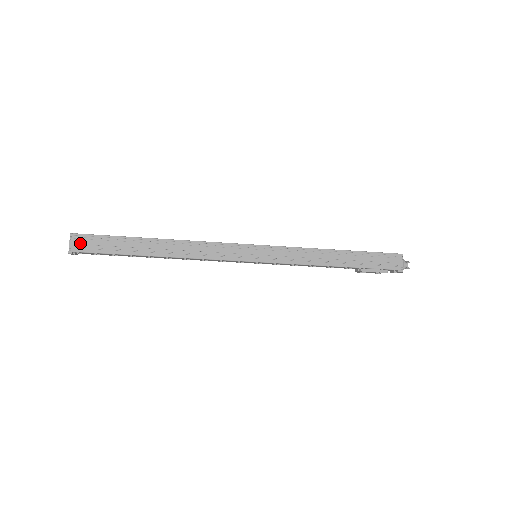
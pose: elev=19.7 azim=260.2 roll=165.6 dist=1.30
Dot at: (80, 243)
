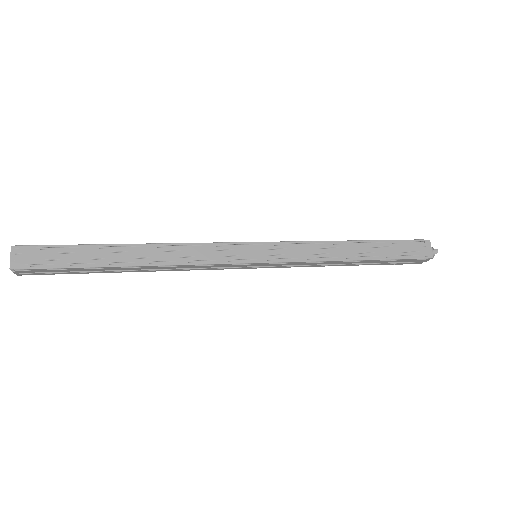
Dot at: (28, 272)
